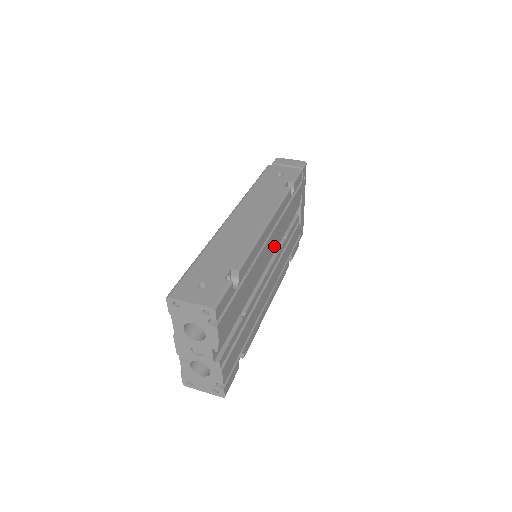
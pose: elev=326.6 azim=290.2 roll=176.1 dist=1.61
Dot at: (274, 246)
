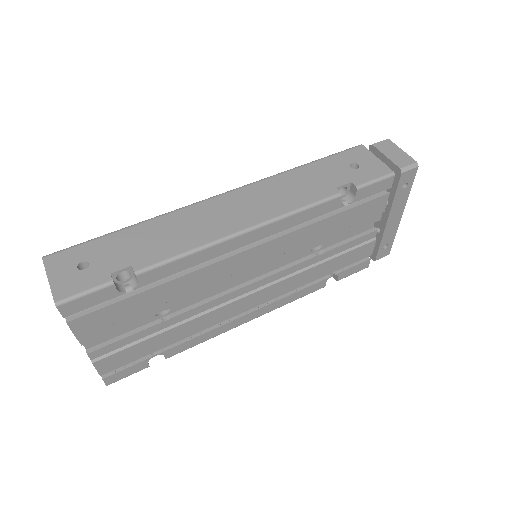
Dot at: (275, 258)
